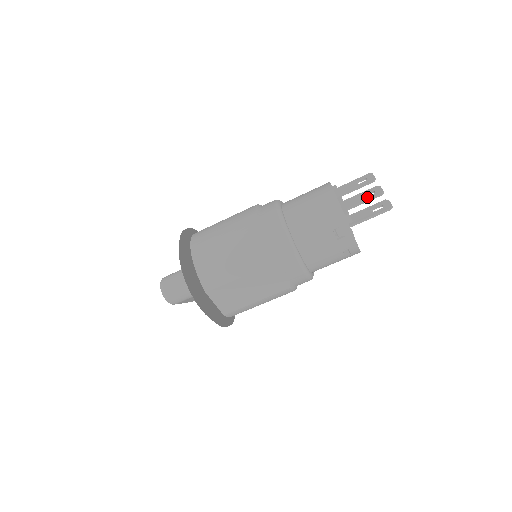
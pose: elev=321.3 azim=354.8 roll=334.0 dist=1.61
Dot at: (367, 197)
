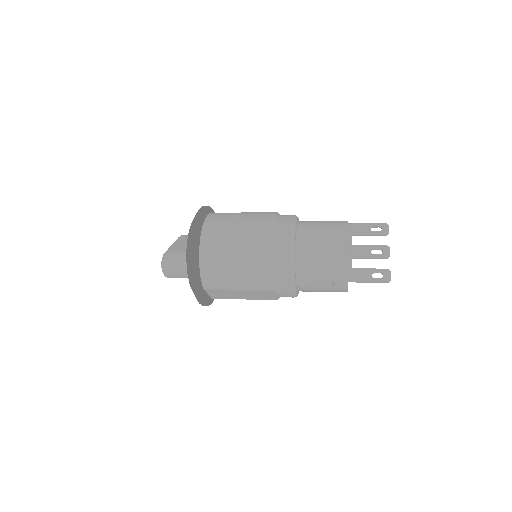
Dot at: (374, 255)
